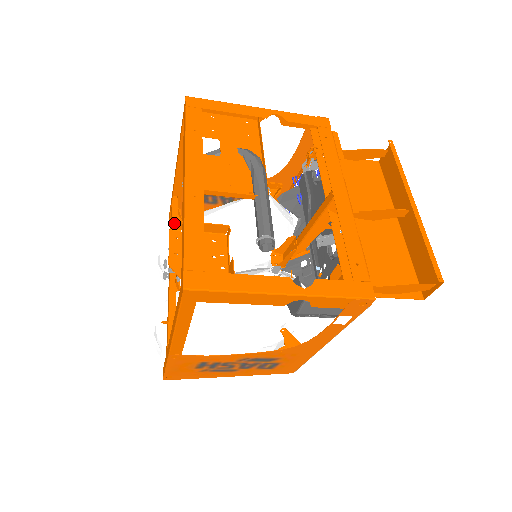
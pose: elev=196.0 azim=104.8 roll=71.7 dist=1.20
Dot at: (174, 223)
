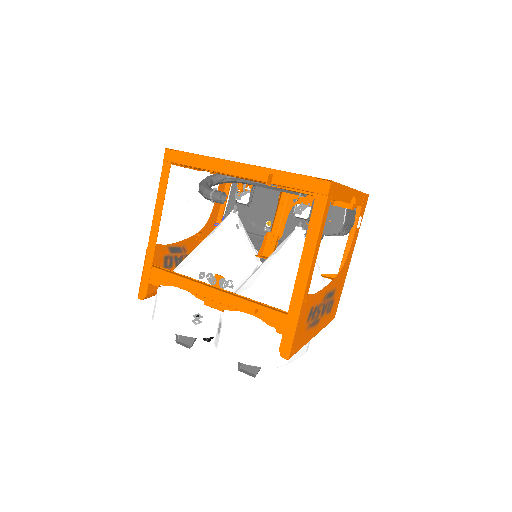
Dot at: (269, 177)
